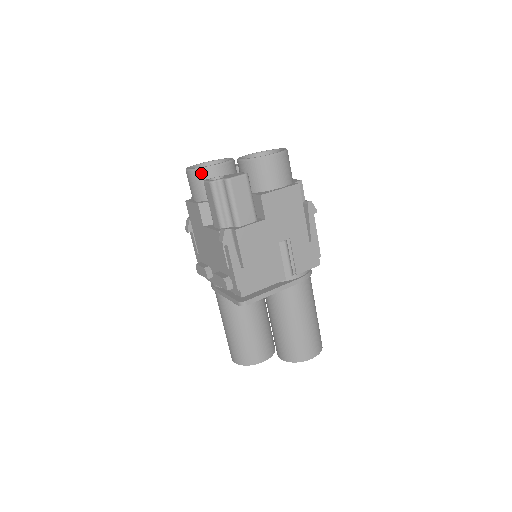
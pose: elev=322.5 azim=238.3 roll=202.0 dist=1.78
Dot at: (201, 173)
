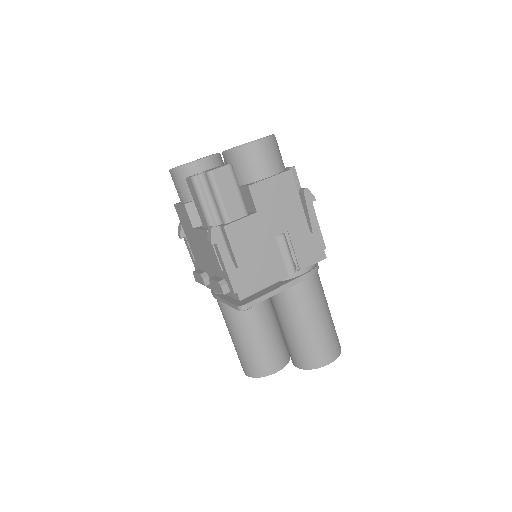
Dot at: (184, 171)
